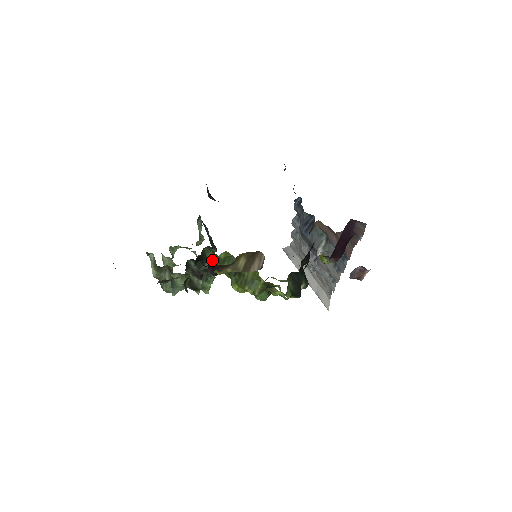
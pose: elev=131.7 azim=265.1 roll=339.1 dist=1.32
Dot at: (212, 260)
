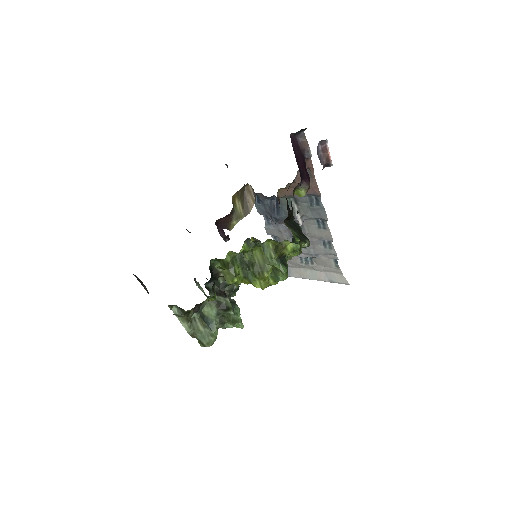
Dot at: (223, 271)
